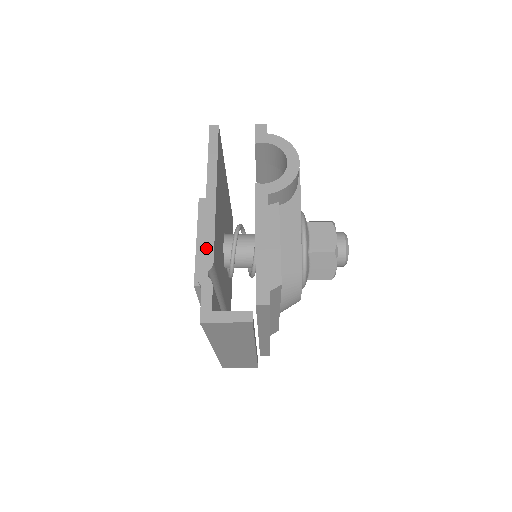
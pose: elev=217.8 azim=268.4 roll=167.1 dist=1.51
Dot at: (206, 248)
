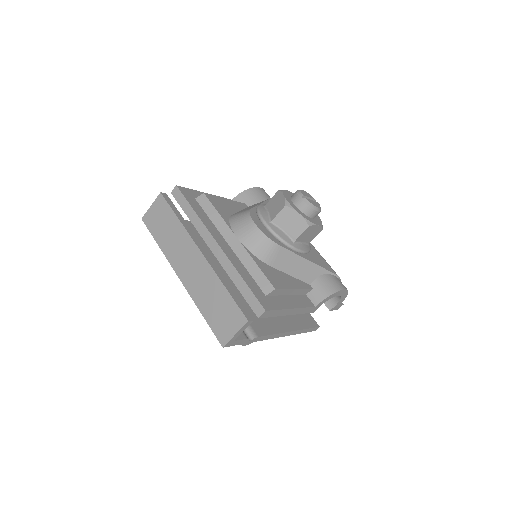
Dot at: occluded
